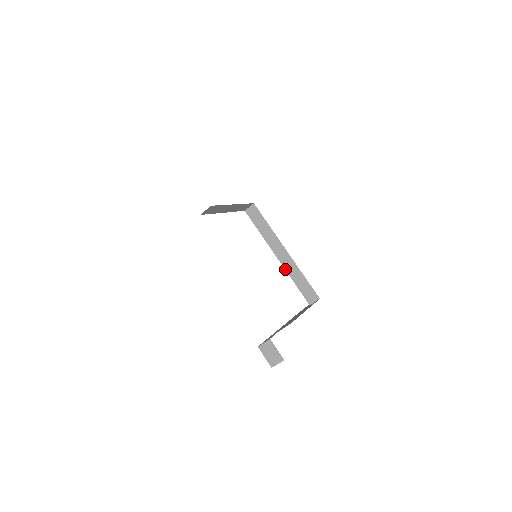
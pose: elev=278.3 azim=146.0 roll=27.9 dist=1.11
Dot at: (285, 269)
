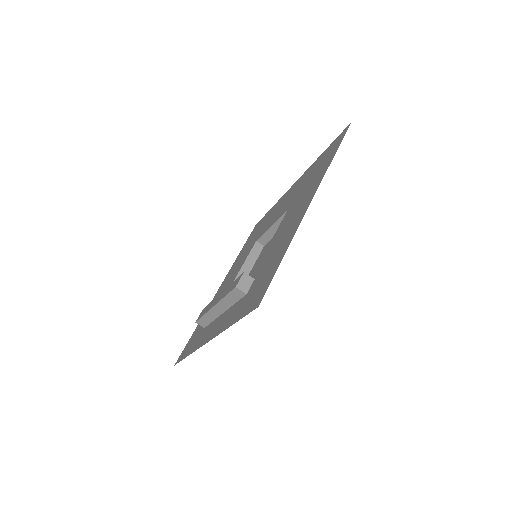
Dot at: occluded
